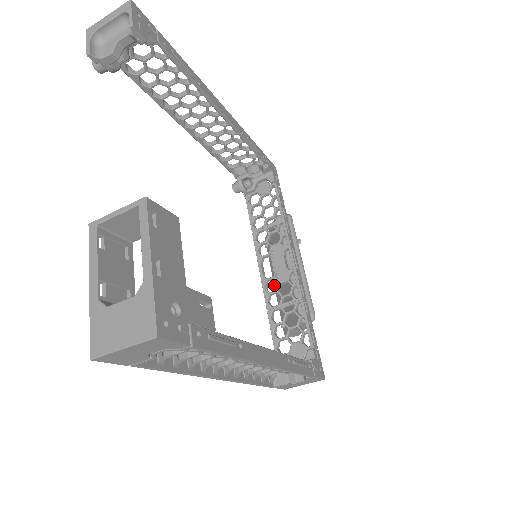
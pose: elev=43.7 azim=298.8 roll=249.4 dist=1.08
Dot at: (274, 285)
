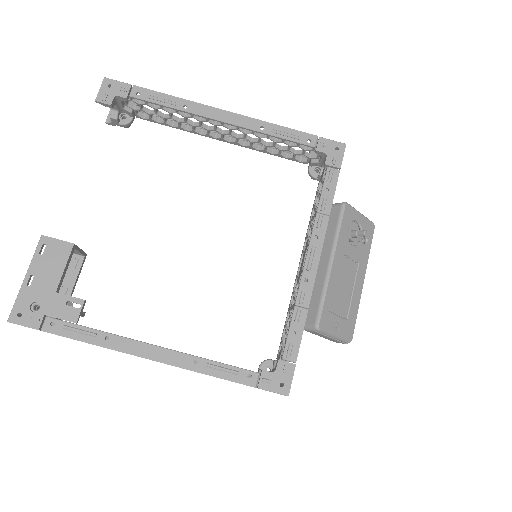
Dot at: occluded
